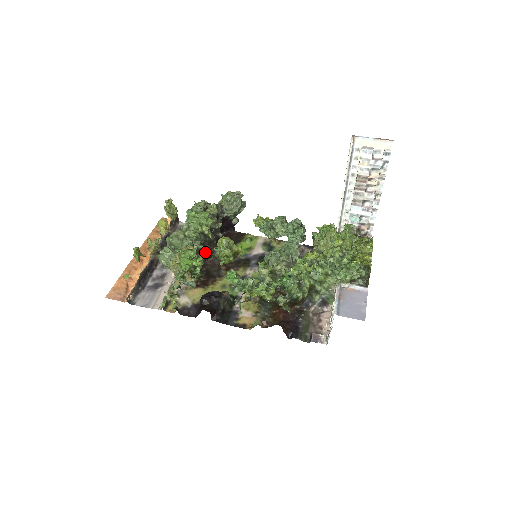
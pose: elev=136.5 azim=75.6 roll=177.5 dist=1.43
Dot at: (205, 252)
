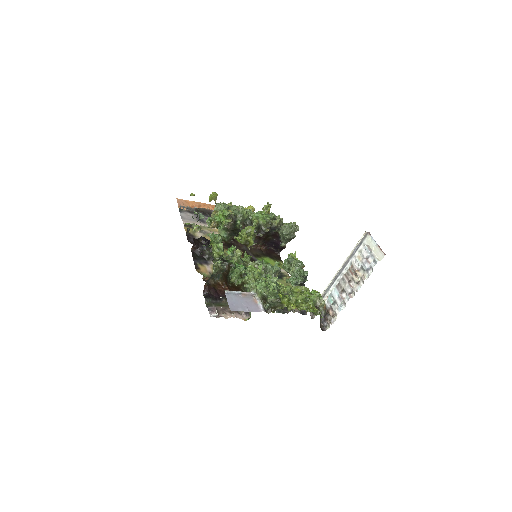
Dot at: (236, 224)
